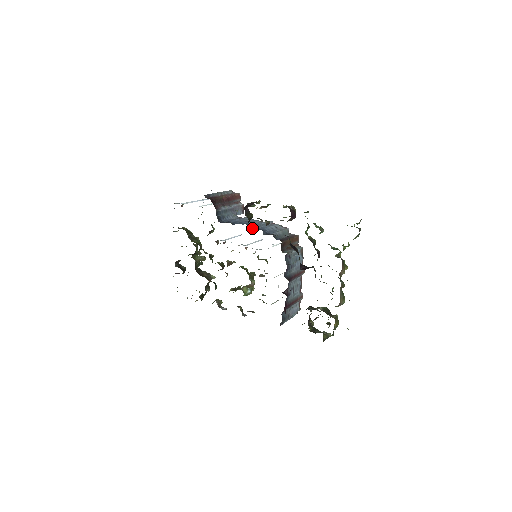
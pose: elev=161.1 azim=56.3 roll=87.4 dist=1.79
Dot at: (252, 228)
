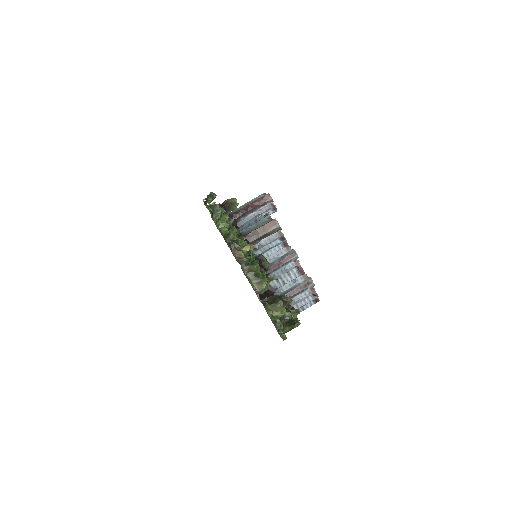
Dot at: occluded
